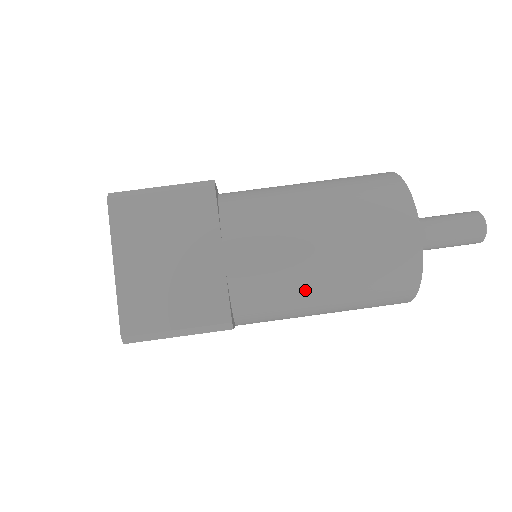
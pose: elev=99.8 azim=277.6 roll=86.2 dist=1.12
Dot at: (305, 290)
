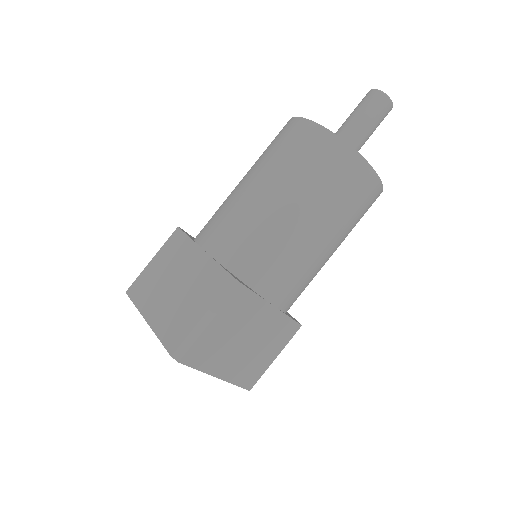
Dot at: occluded
